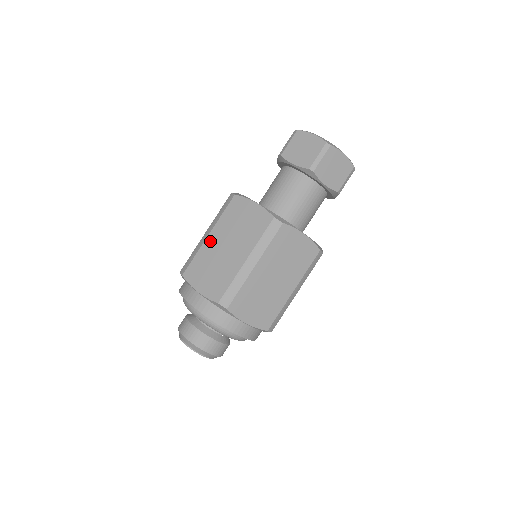
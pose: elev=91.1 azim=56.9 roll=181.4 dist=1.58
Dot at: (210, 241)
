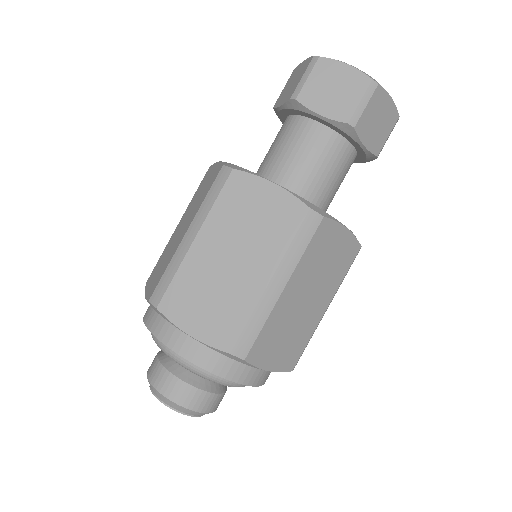
Dot at: (199, 249)
